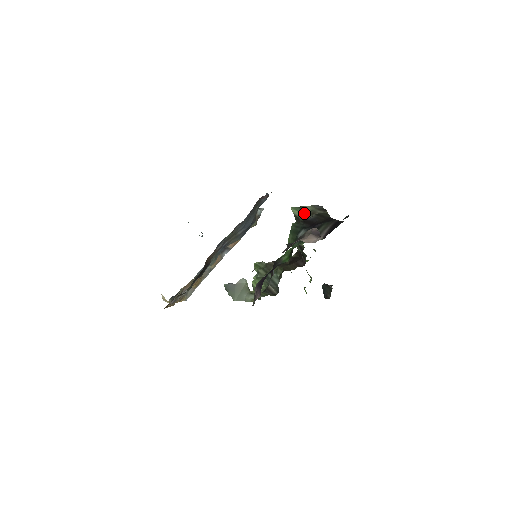
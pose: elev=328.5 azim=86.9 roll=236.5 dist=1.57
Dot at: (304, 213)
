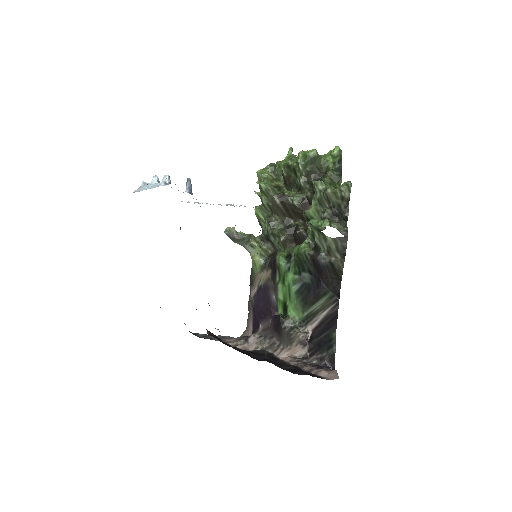
Dot at: (320, 241)
